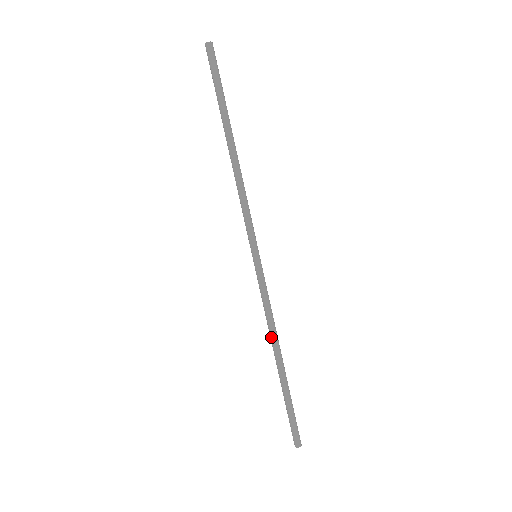
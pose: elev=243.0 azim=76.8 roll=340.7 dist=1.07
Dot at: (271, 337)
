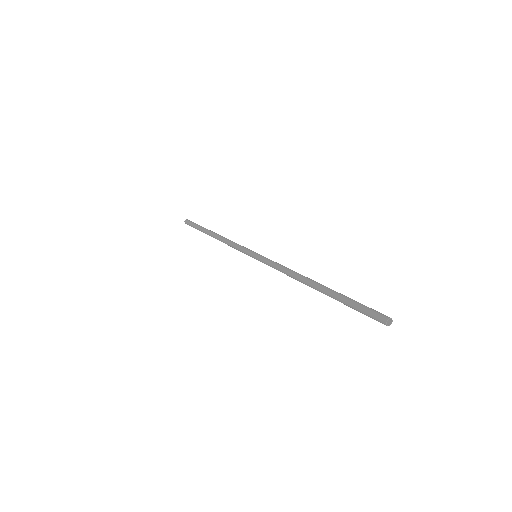
Dot at: (296, 277)
